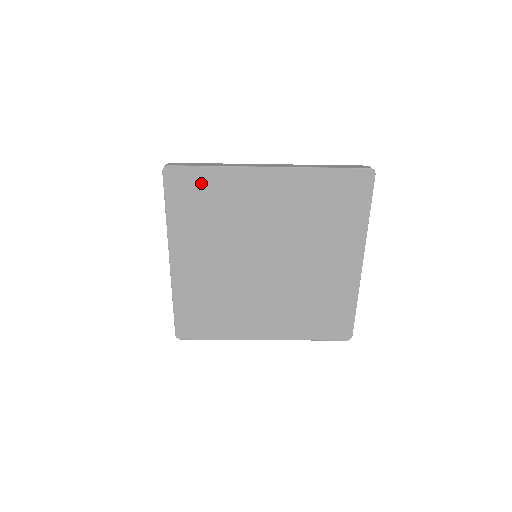
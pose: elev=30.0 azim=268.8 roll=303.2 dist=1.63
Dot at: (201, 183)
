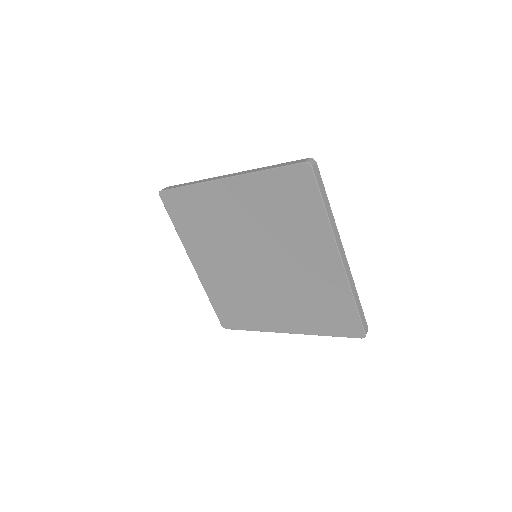
Dot at: (185, 201)
